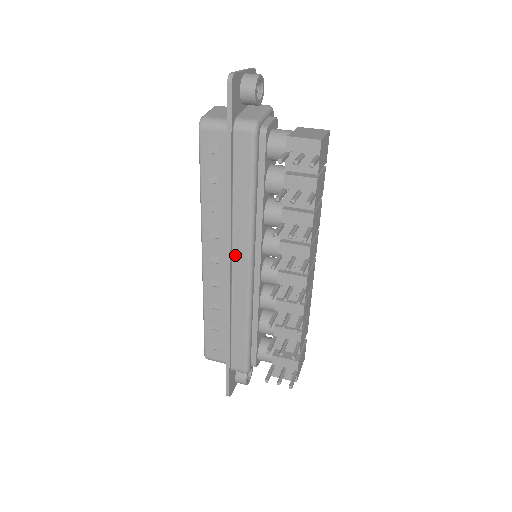
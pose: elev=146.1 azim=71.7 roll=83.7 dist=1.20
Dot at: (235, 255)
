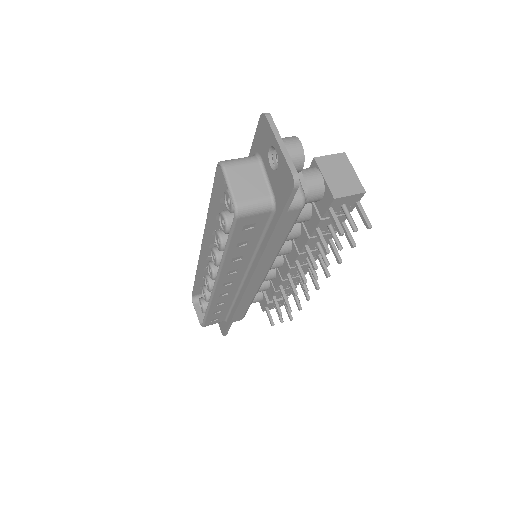
Dot at: occluded
